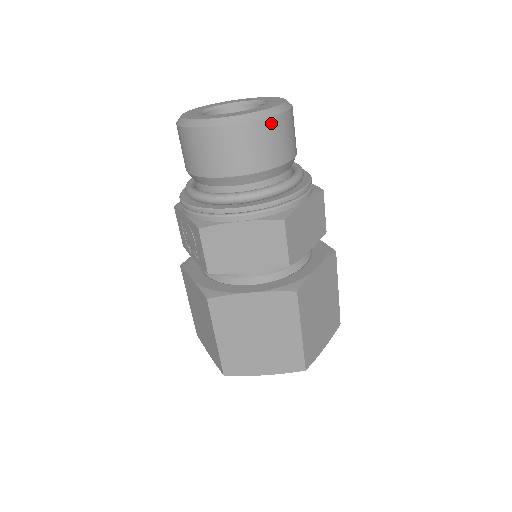
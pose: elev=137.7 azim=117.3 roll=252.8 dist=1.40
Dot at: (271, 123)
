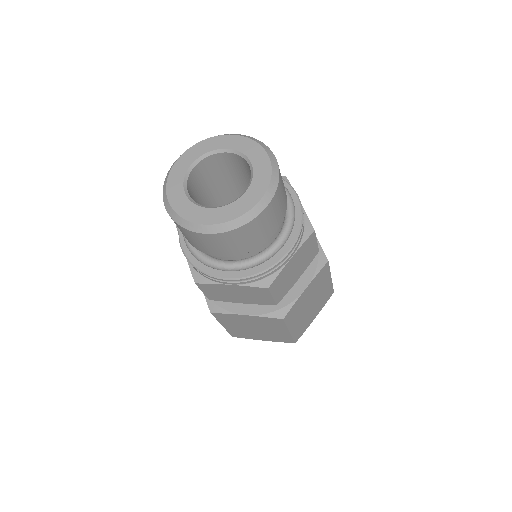
Dot at: (251, 224)
